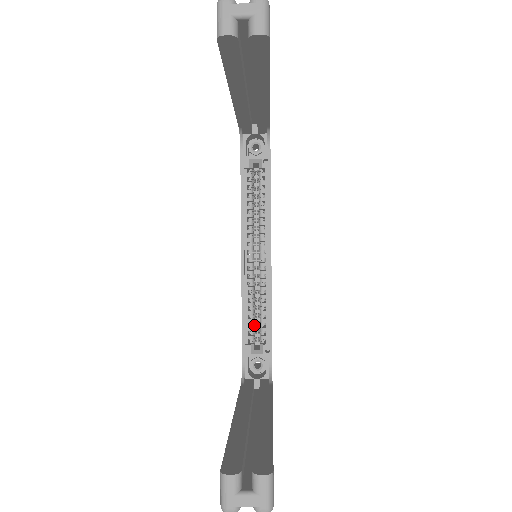
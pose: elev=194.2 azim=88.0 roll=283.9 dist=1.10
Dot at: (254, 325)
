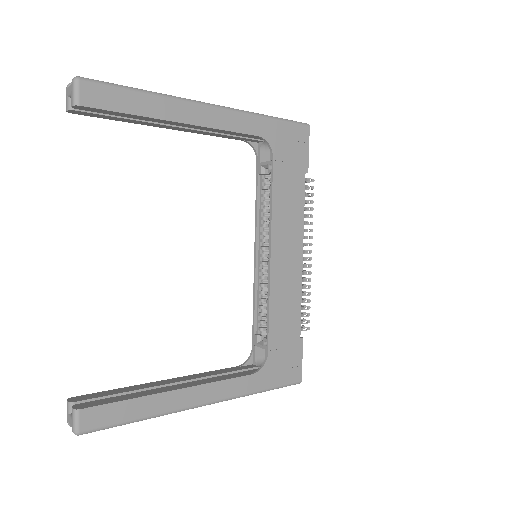
Dot at: (265, 319)
